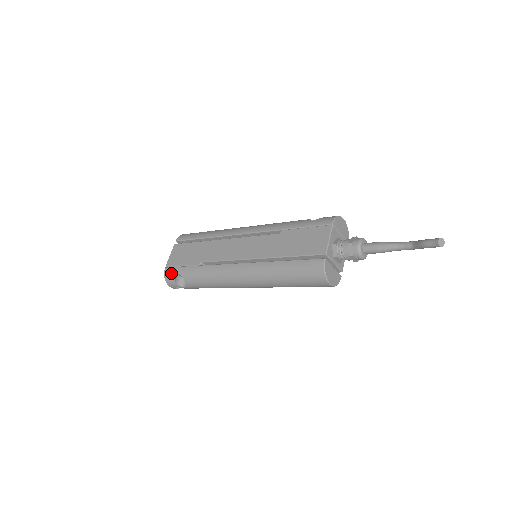
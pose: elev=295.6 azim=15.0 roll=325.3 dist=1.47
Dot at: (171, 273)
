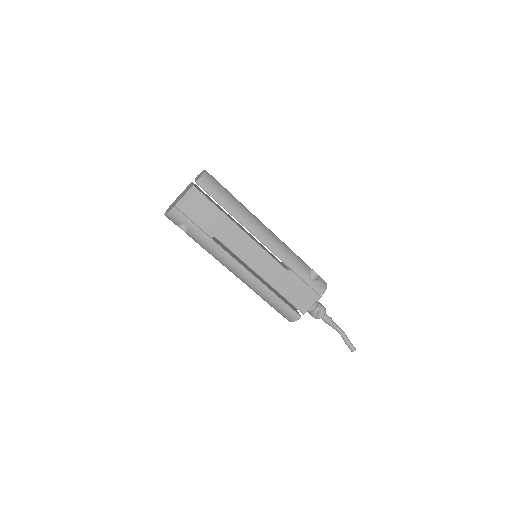
Dot at: (179, 218)
